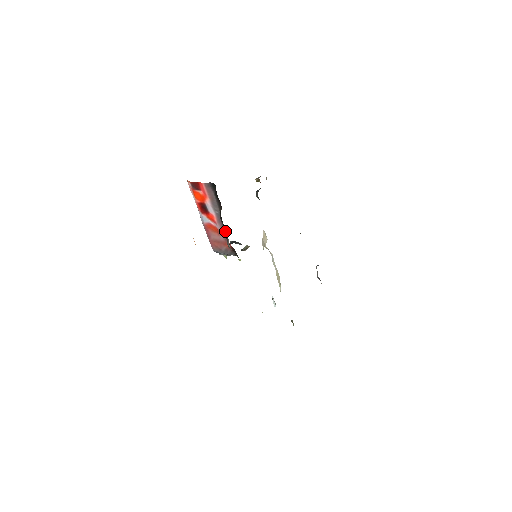
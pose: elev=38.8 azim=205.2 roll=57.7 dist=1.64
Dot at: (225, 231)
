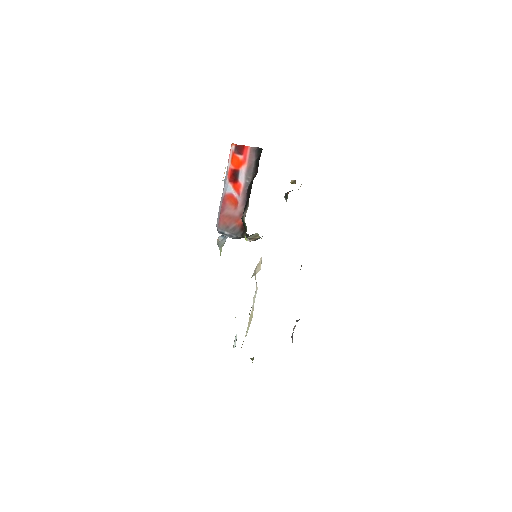
Dot at: (247, 201)
